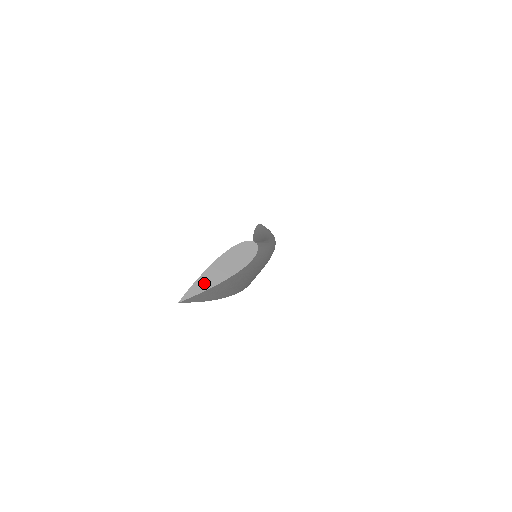
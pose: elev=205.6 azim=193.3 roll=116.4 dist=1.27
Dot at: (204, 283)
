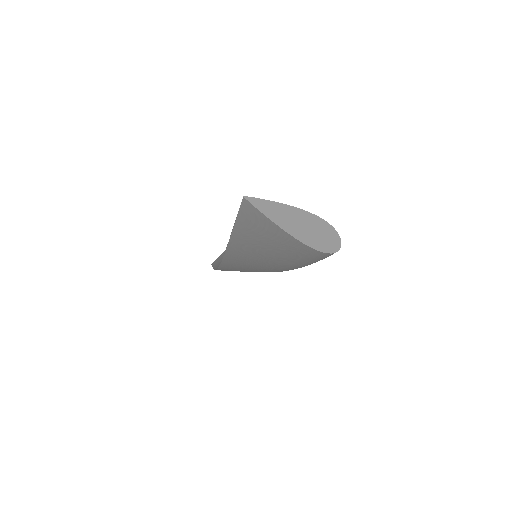
Dot at: (278, 213)
